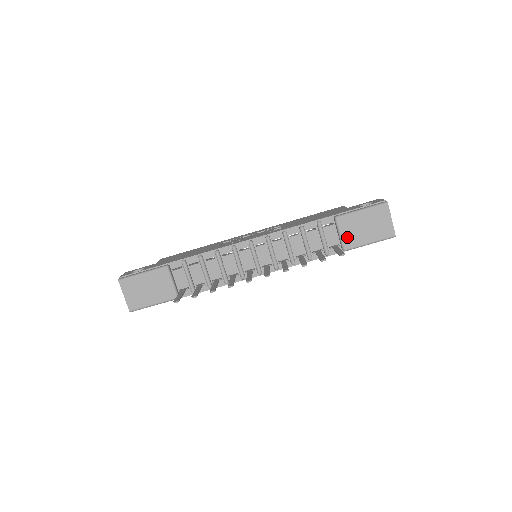
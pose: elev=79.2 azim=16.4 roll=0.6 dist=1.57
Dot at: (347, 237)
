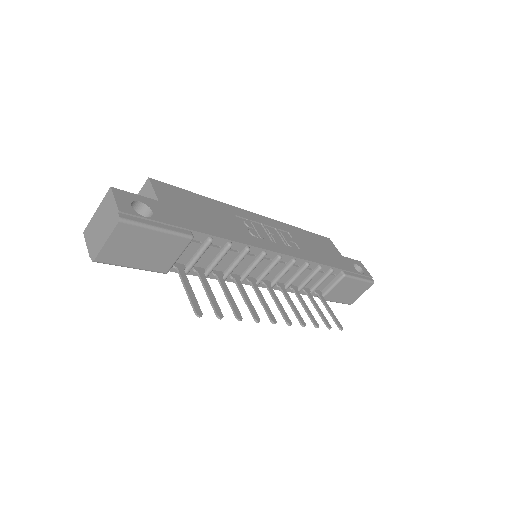
Dot at: (333, 292)
